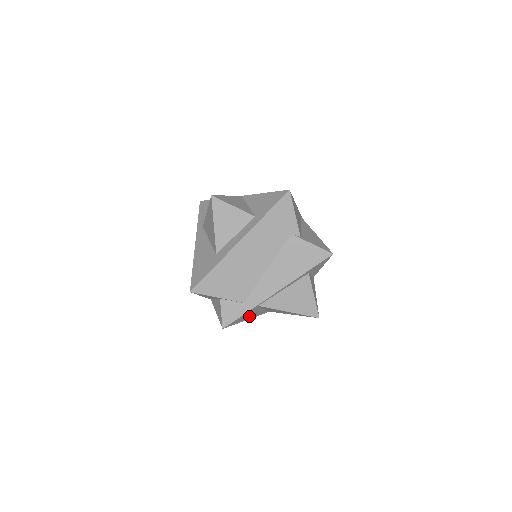
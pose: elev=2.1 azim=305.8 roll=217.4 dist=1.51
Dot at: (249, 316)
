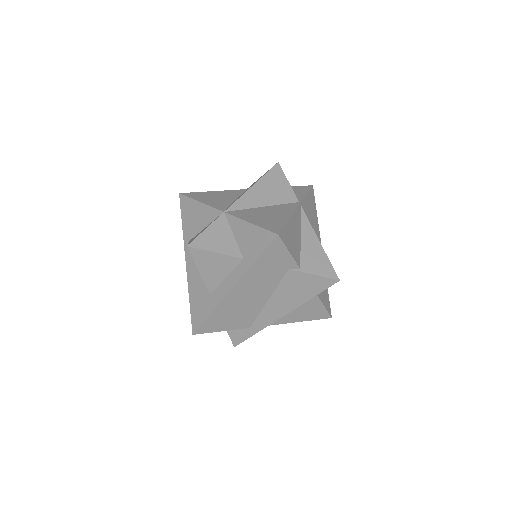
Dot at: occluded
